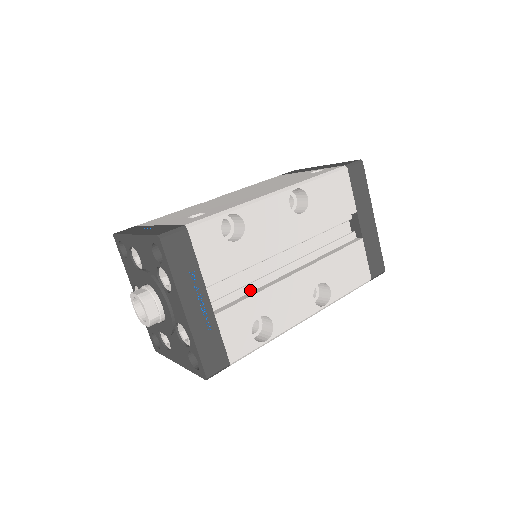
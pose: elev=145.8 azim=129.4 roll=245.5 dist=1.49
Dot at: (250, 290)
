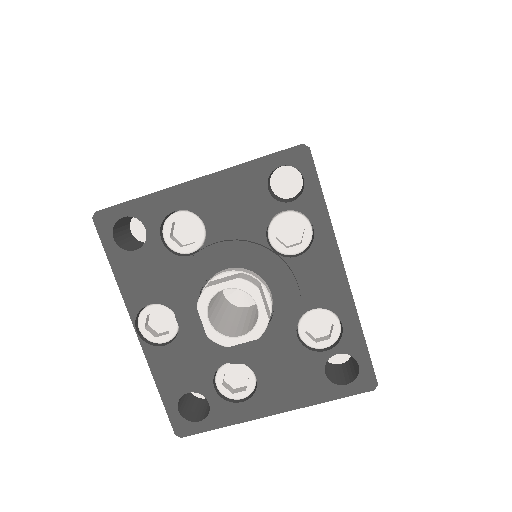
Dot at: occluded
